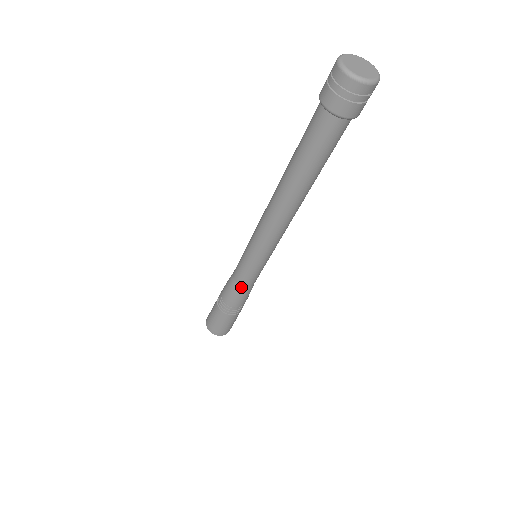
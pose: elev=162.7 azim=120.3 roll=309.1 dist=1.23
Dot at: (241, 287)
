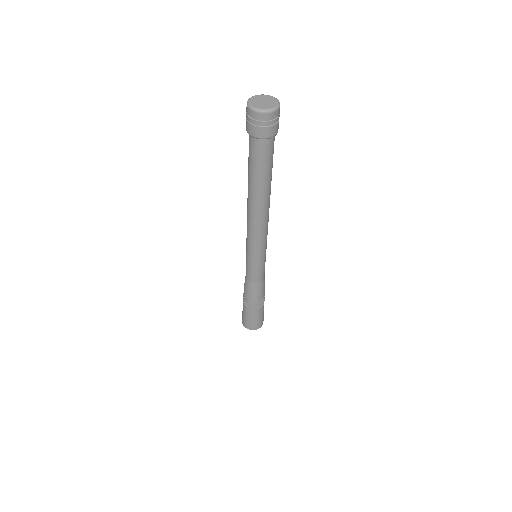
Dot at: (251, 283)
